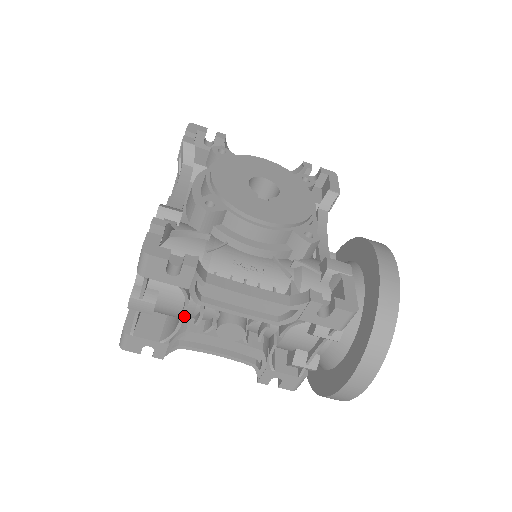
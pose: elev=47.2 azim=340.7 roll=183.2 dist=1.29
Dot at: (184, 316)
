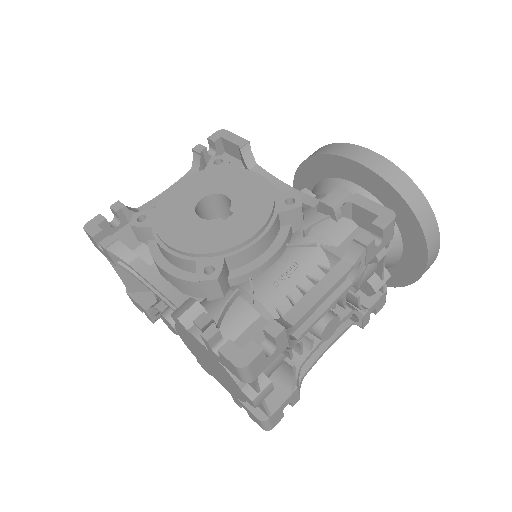
Dot at: occluded
